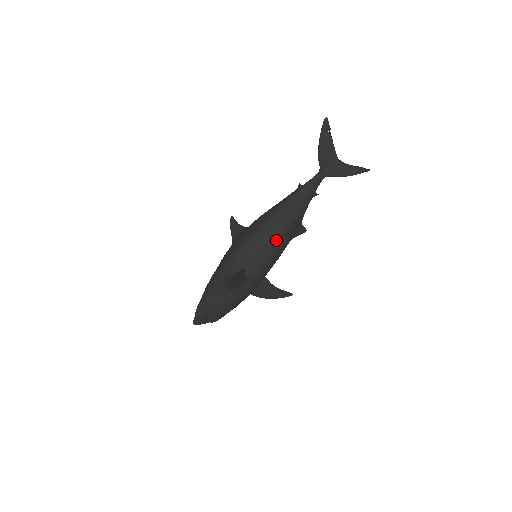
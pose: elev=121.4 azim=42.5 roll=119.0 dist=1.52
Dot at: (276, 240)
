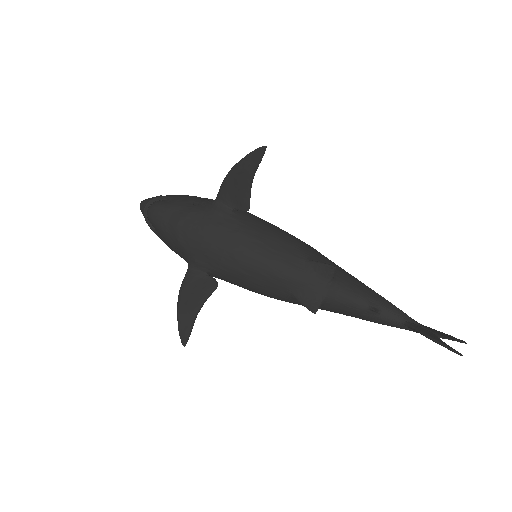
Dot at: (297, 253)
